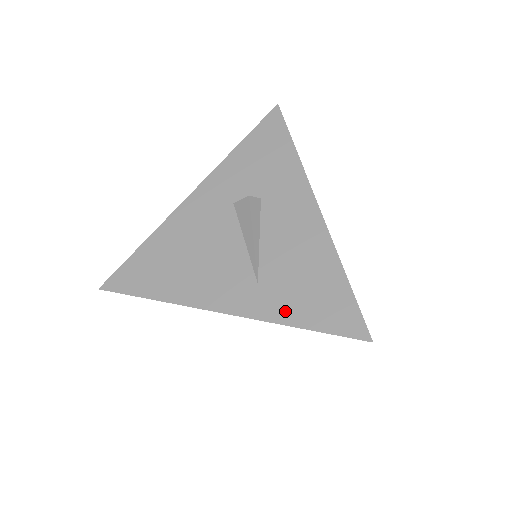
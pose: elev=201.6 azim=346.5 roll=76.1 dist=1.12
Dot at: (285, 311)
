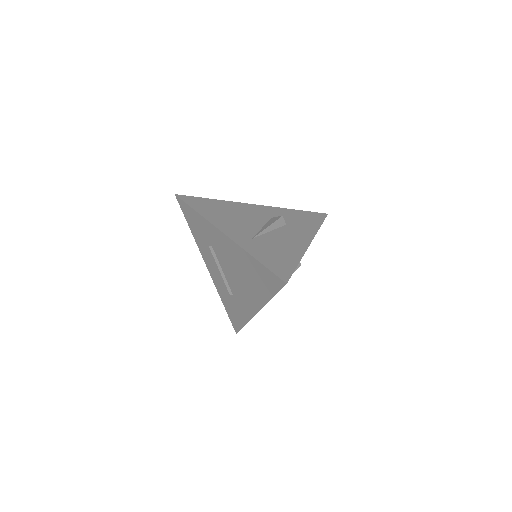
Dot at: (255, 251)
